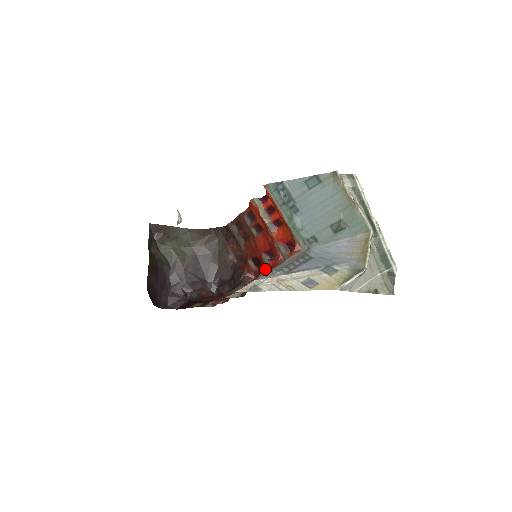
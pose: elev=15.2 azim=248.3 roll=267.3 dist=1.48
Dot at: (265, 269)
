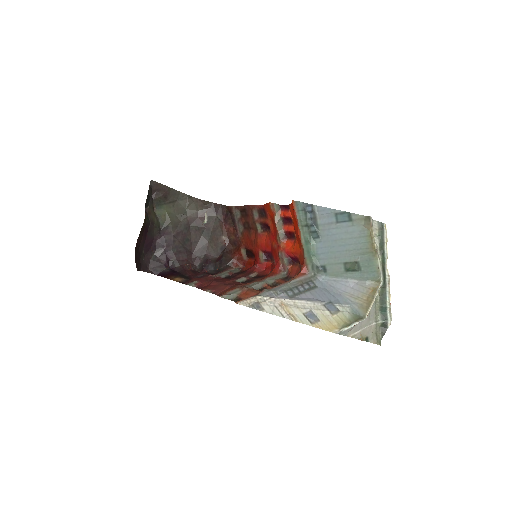
Dot at: (258, 266)
